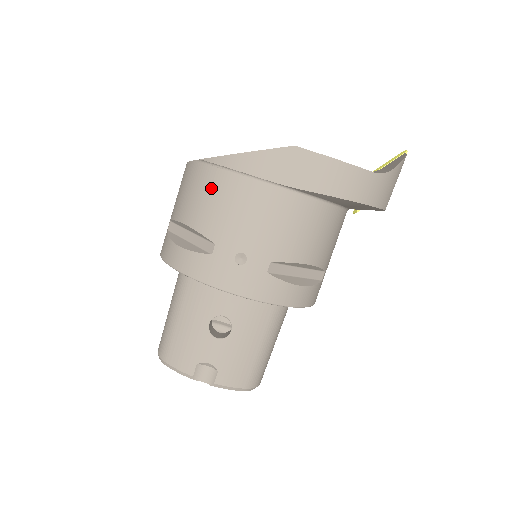
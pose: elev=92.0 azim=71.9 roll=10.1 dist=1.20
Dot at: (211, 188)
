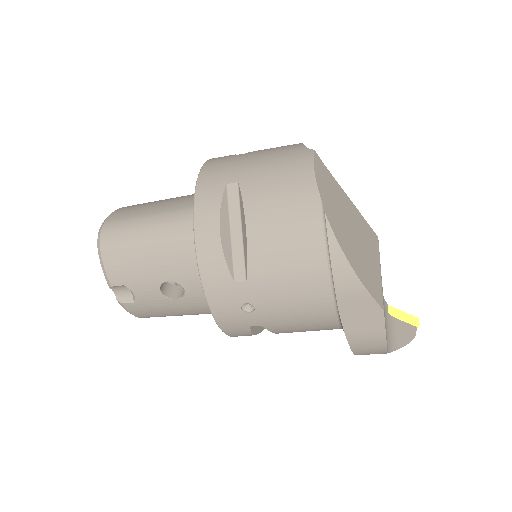
Dot at: (300, 249)
